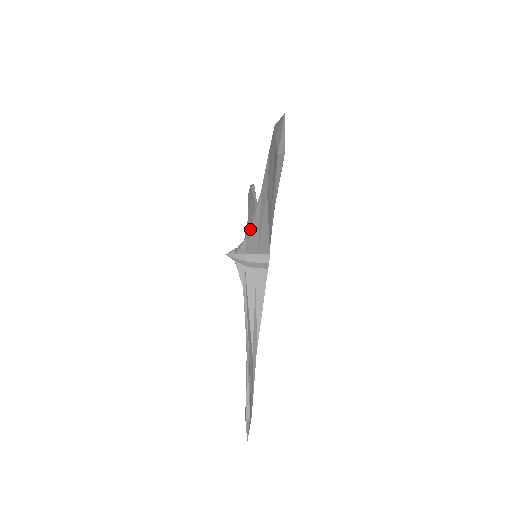
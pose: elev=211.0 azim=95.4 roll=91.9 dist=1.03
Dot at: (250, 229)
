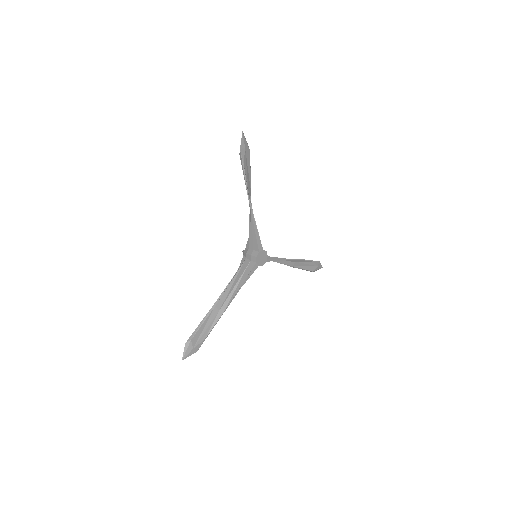
Dot at: (234, 277)
